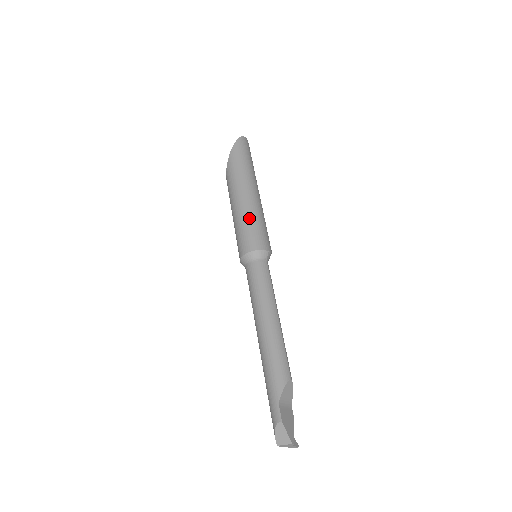
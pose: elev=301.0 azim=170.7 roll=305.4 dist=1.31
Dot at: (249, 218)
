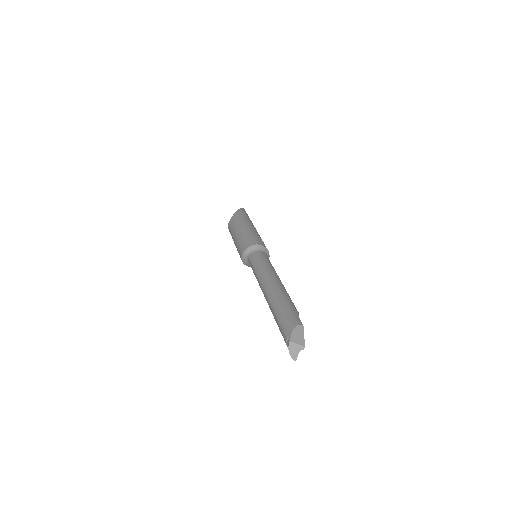
Dot at: occluded
